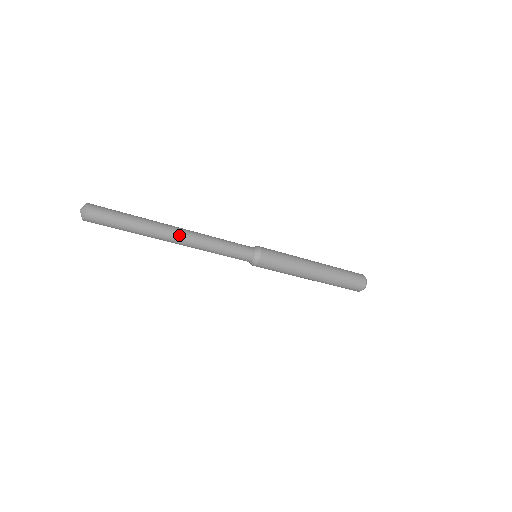
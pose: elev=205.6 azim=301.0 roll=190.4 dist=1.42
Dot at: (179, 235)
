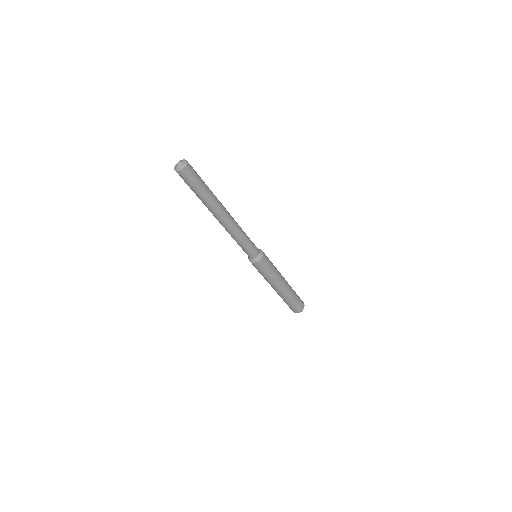
Dot at: (228, 212)
